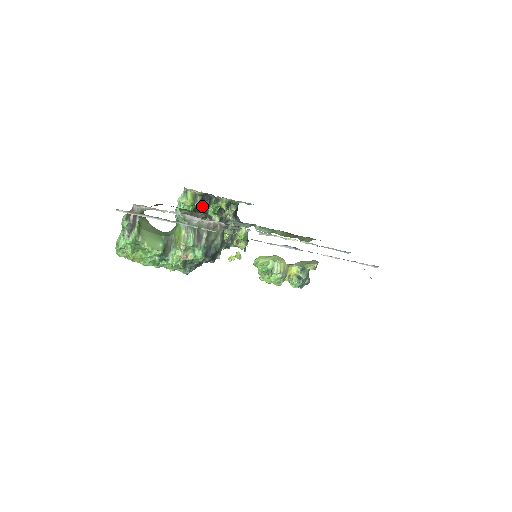
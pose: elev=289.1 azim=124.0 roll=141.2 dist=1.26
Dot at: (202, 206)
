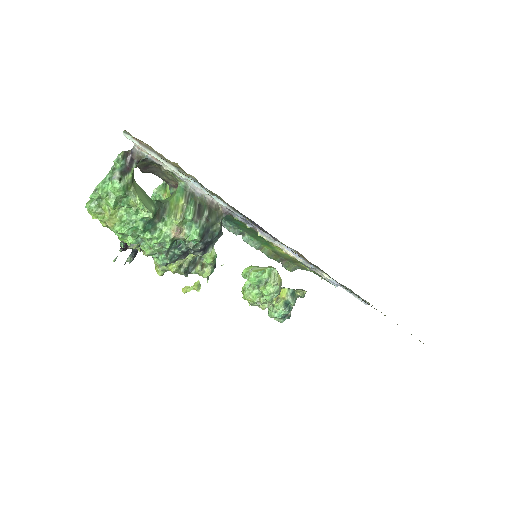
Dot at: occluded
